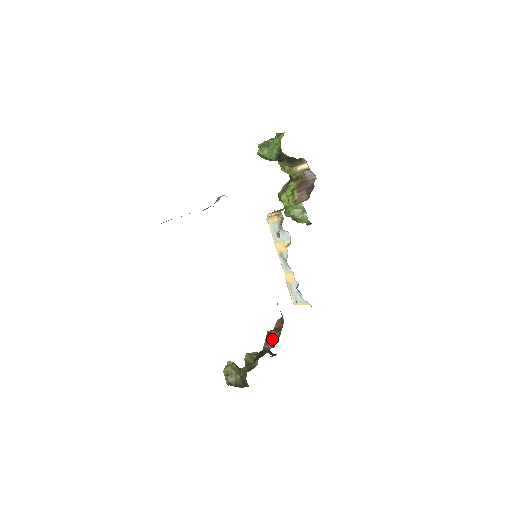
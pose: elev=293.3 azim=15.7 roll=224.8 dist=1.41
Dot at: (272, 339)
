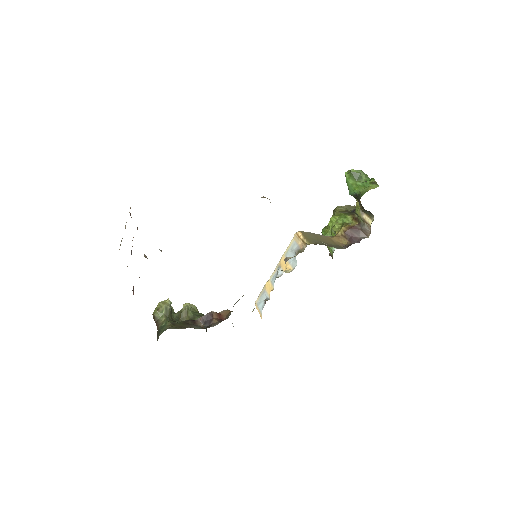
Dot at: (209, 320)
